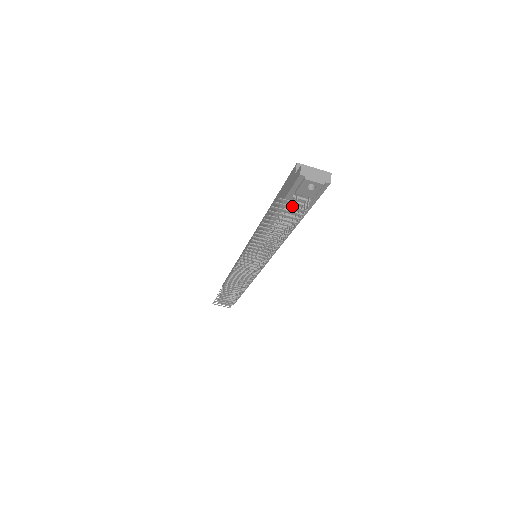
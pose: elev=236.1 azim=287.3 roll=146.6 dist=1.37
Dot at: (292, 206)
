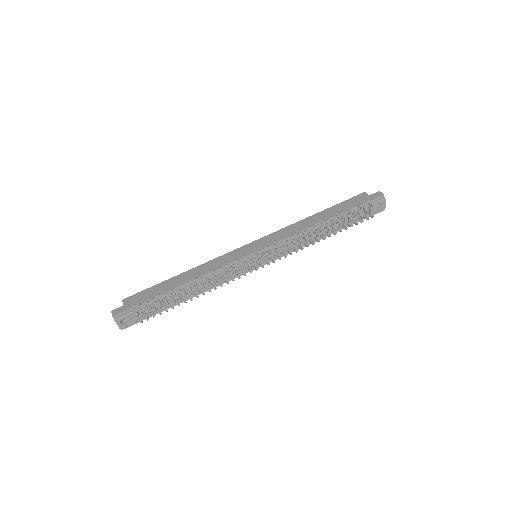
Dot at: (373, 209)
